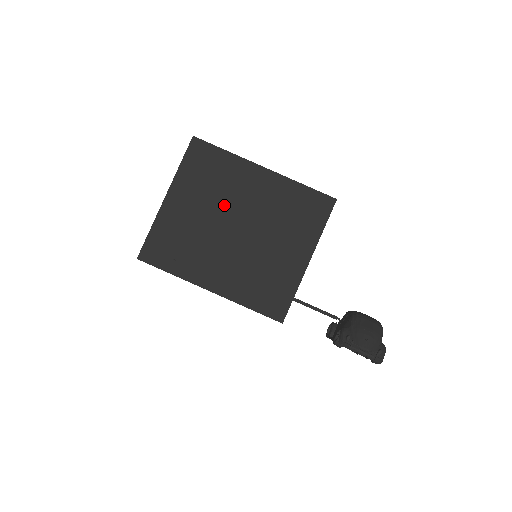
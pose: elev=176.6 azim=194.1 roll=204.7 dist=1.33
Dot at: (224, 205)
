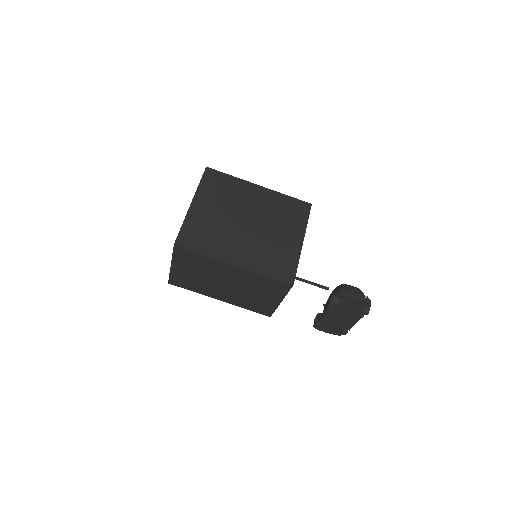
Dot at: (235, 208)
